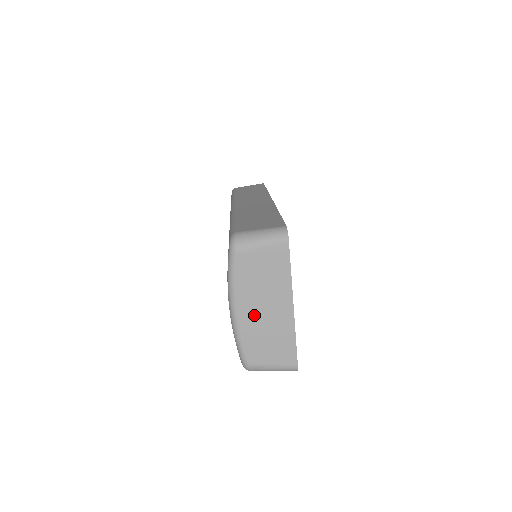
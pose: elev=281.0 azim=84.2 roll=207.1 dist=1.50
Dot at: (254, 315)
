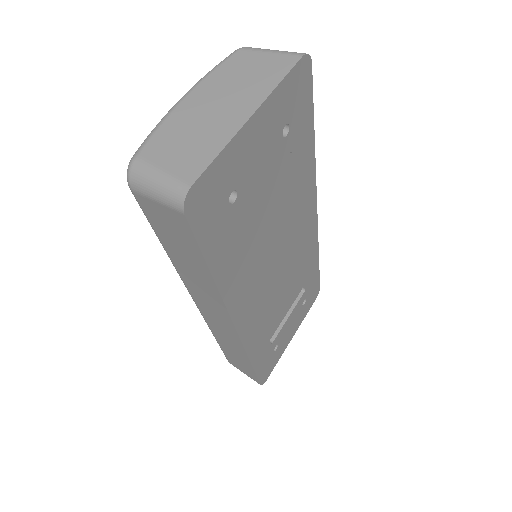
Dot at: (199, 108)
